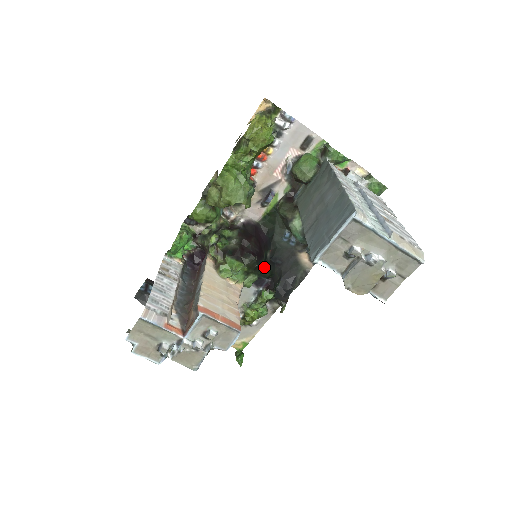
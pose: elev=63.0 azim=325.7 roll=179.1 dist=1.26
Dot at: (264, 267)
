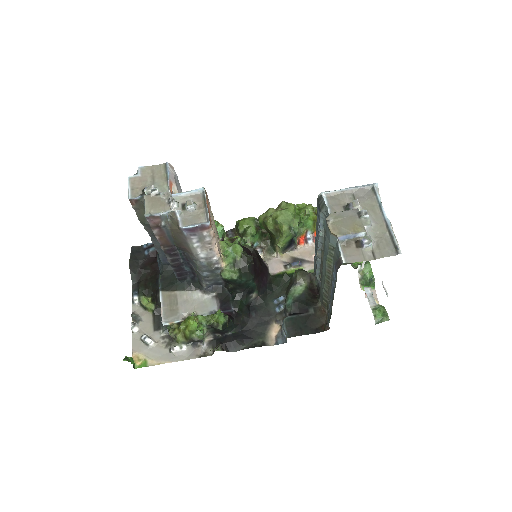
Dot at: (243, 297)
